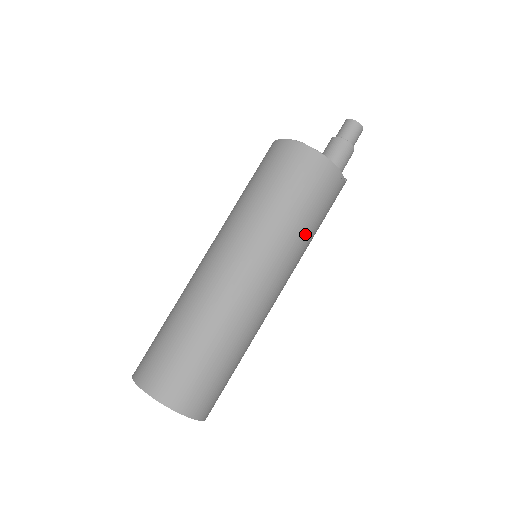
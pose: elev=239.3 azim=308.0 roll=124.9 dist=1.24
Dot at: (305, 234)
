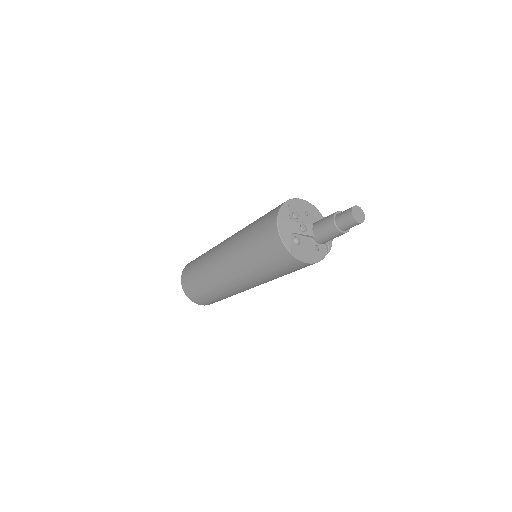
Dot at: occluded
